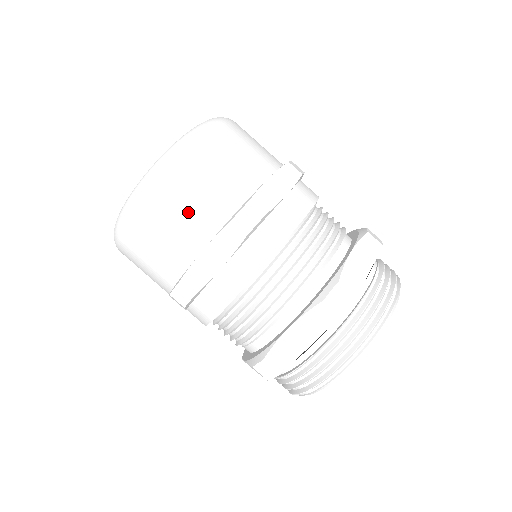
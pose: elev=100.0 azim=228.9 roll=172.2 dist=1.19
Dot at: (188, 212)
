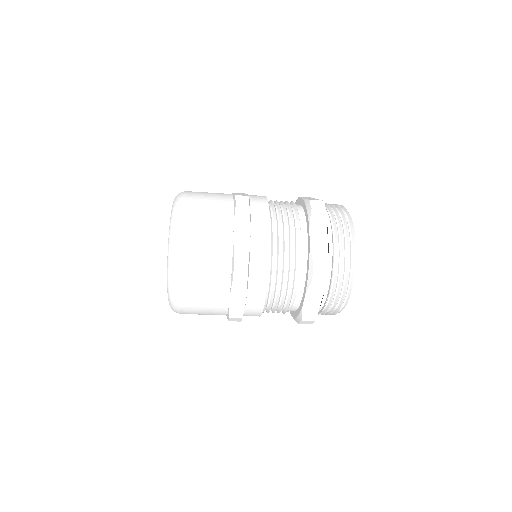
Dot at: (207, 287)
